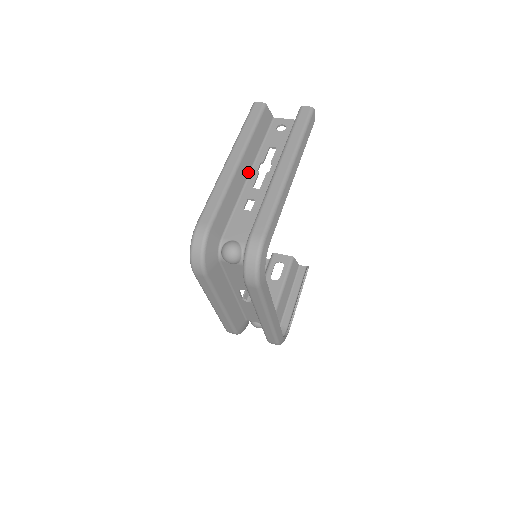
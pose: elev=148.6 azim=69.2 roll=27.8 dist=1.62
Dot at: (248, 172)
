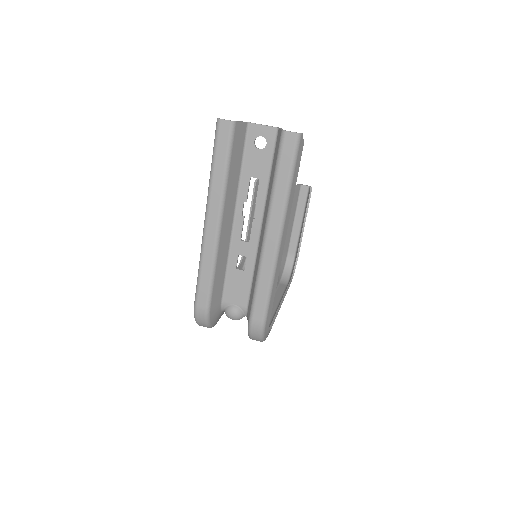
Dot at: (232, 220)
